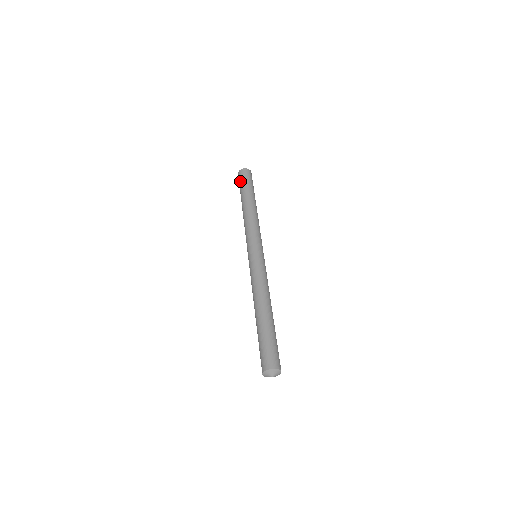
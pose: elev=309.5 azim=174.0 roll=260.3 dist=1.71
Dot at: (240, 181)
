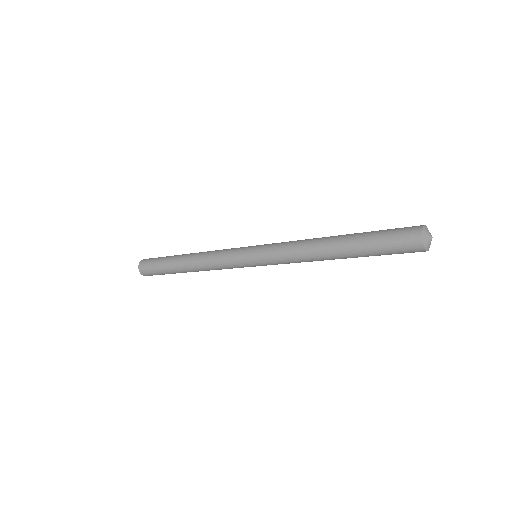
Dot at: (151, 264)
